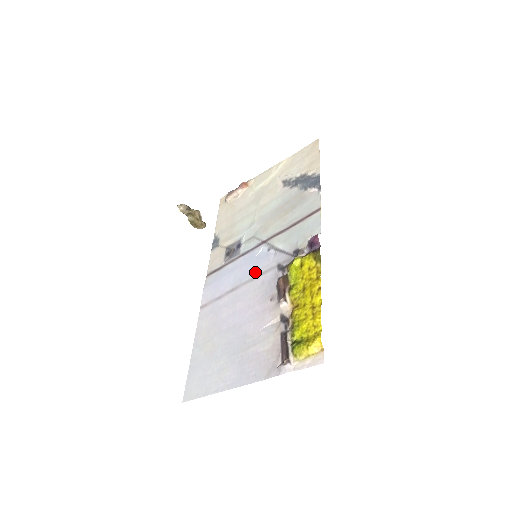
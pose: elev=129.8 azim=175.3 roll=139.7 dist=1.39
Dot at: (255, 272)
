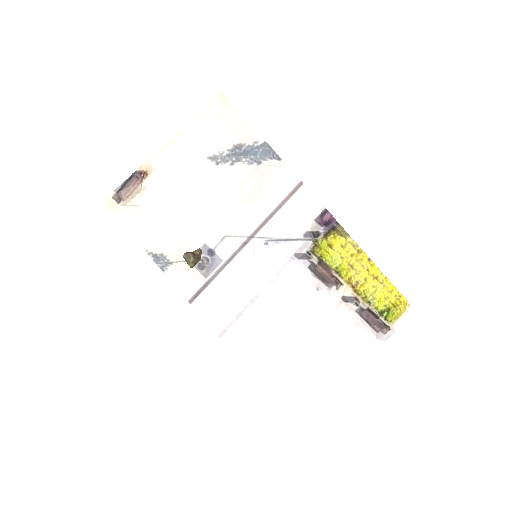
Dot at: (269, 272)
